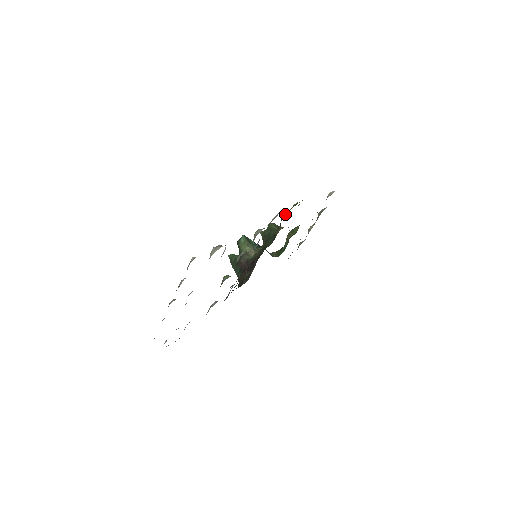
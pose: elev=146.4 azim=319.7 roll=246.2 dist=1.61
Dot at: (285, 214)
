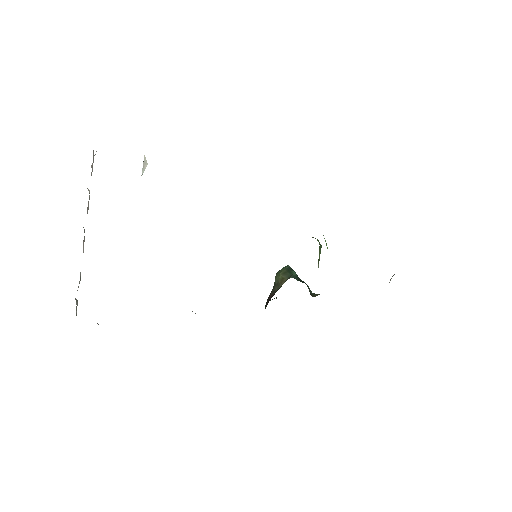
Dot at: occluded
